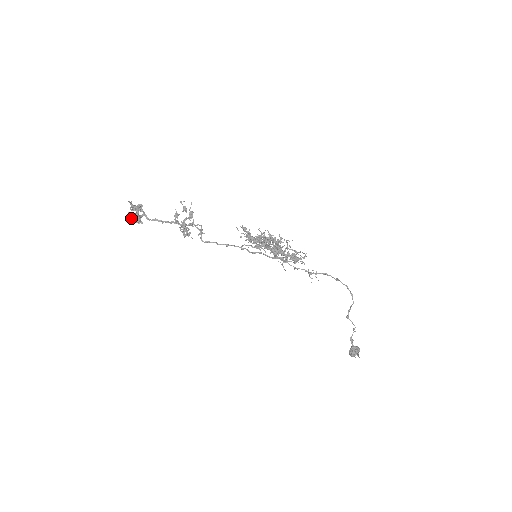
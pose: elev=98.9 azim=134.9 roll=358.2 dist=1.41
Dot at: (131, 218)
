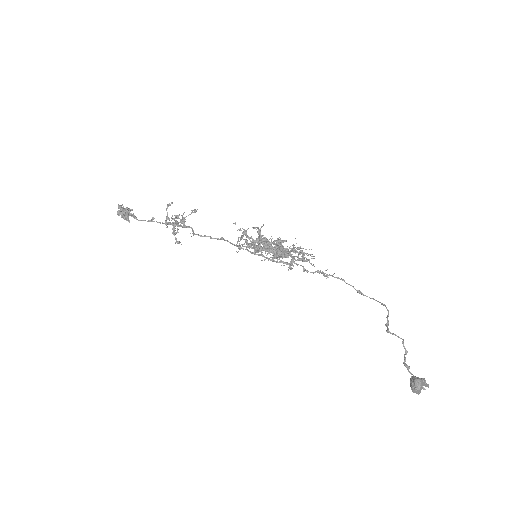
Dot at: (119, 213)
